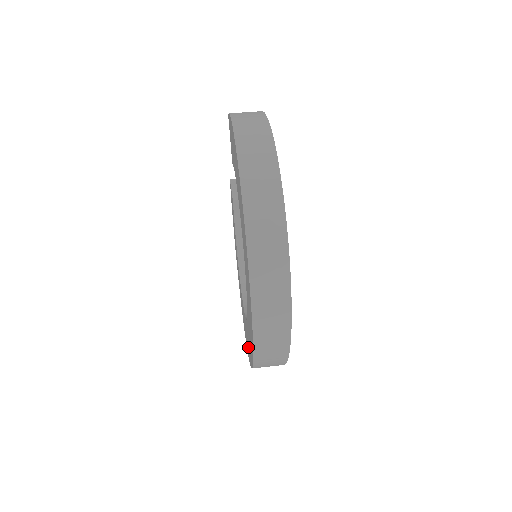
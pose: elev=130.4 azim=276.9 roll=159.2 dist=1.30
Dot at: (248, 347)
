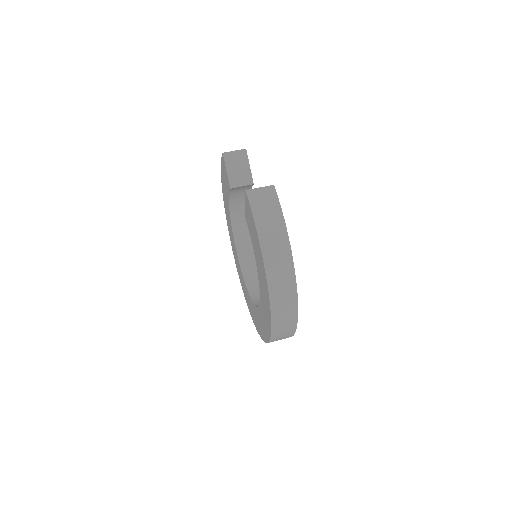
Dot at: (244, 292)
